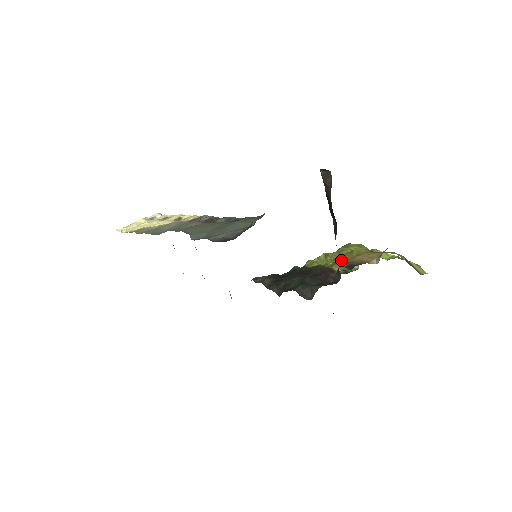
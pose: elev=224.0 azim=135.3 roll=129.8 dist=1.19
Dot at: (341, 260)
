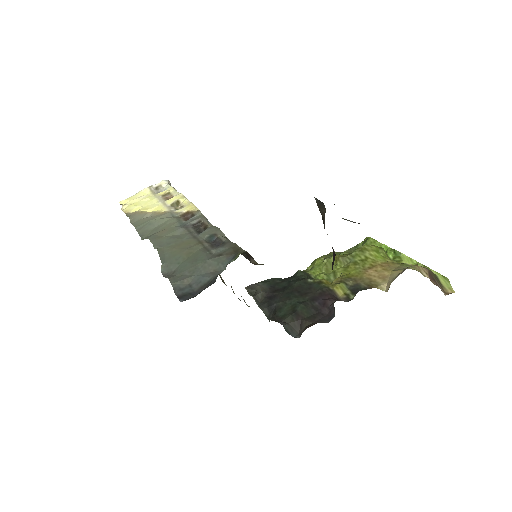
Dot at: (350, 272)
